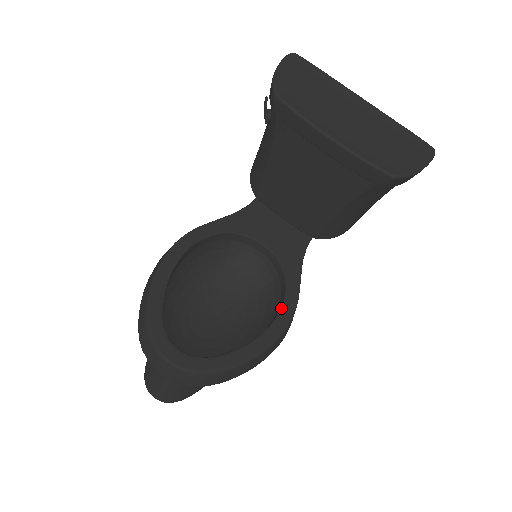
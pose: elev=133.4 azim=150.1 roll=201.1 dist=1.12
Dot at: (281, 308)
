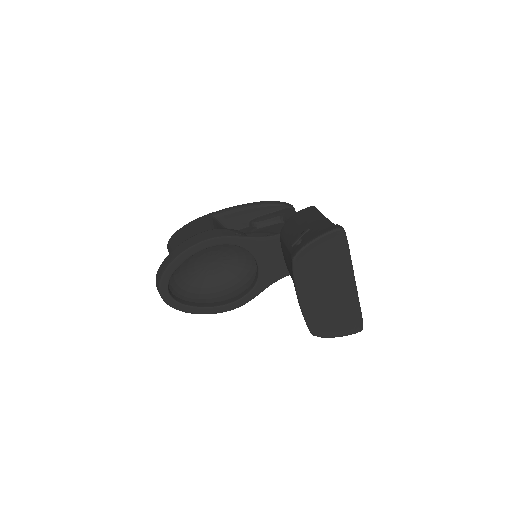
Dot at: (236, 301)
